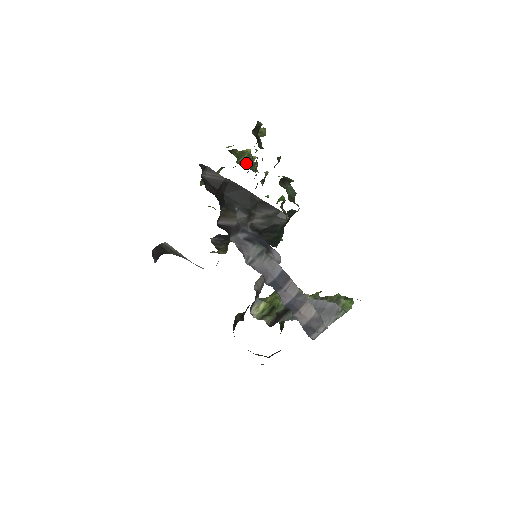
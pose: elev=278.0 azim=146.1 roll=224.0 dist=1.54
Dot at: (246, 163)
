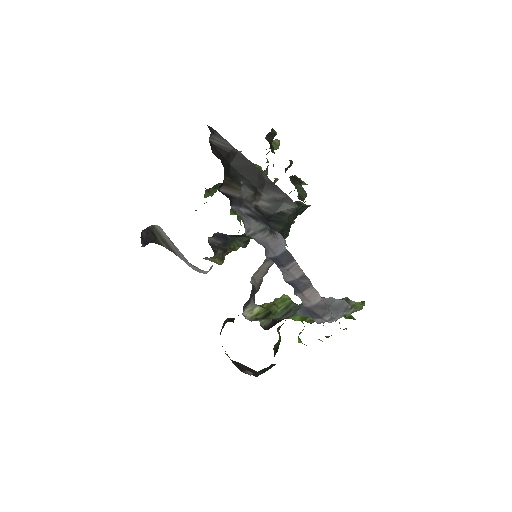
Dot at: occluded
